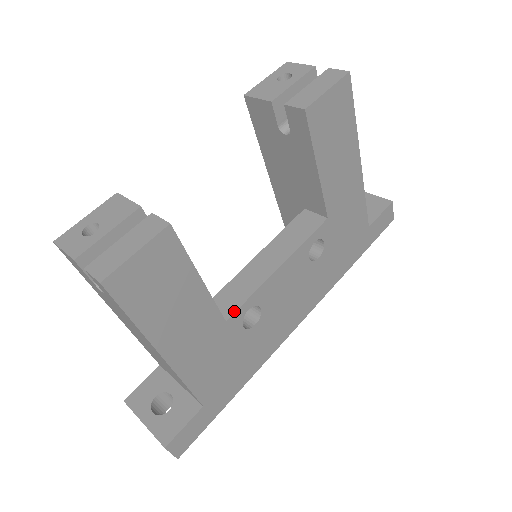
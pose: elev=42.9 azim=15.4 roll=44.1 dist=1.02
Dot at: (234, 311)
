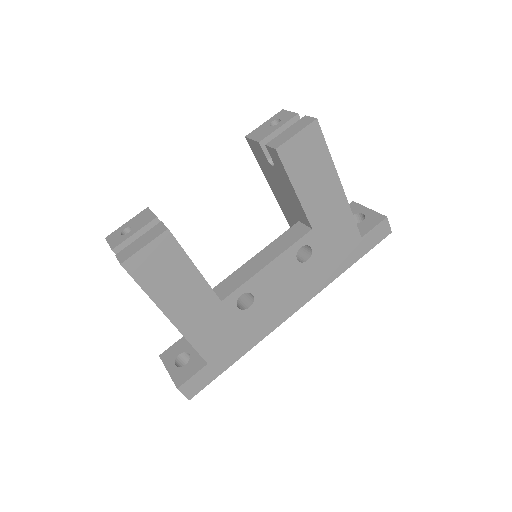
Dot at: (228, 294)
